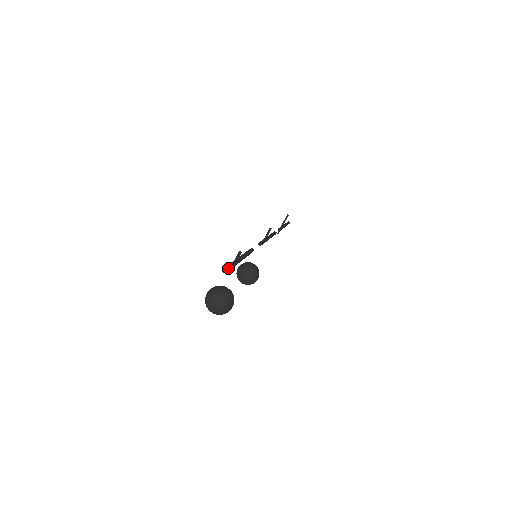
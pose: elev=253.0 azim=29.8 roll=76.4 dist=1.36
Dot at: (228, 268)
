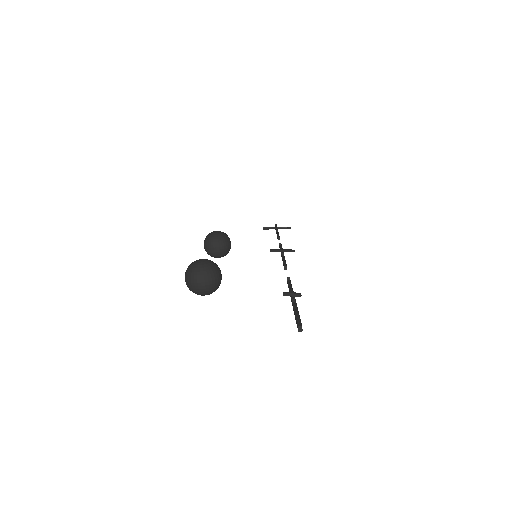
Dot at: occluded
